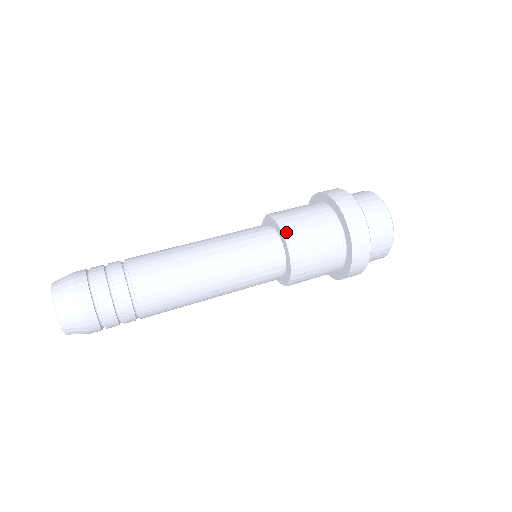
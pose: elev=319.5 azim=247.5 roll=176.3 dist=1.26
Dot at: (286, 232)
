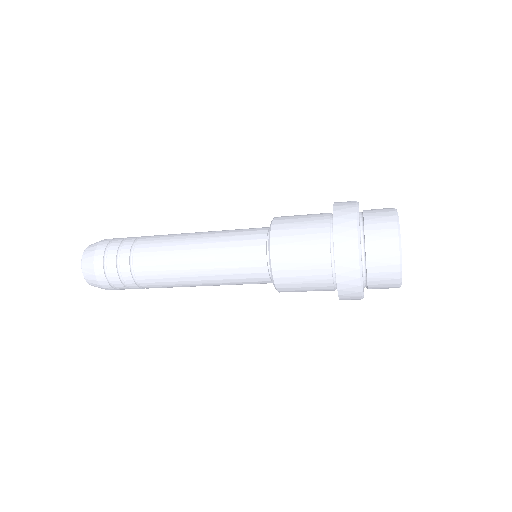
Dot at: occluded
